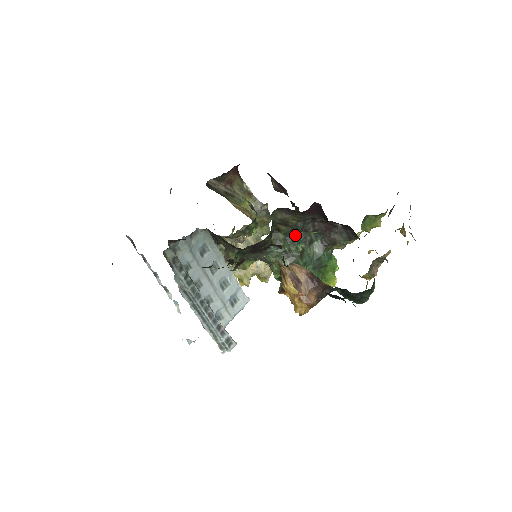
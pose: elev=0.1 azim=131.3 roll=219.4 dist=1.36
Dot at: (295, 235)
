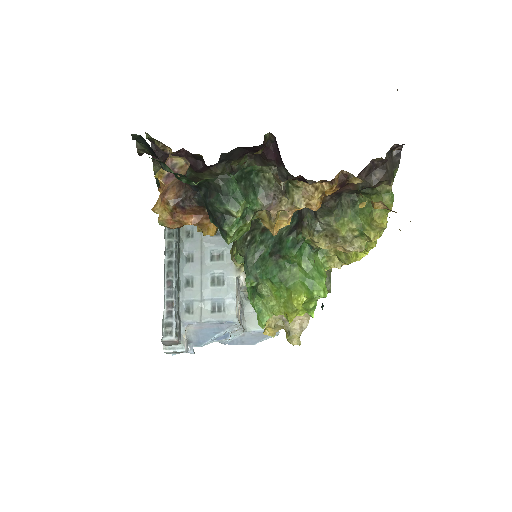
Dot at: occluded
